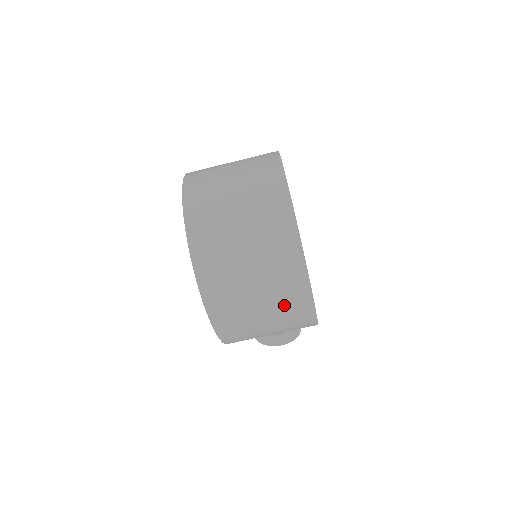
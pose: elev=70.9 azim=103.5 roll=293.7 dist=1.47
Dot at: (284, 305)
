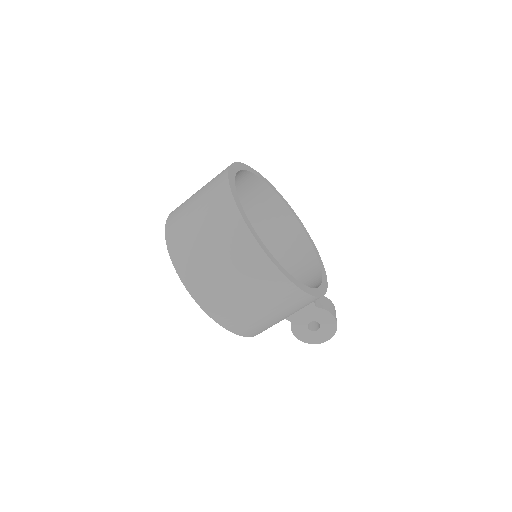
Dot at: (253, 277)
